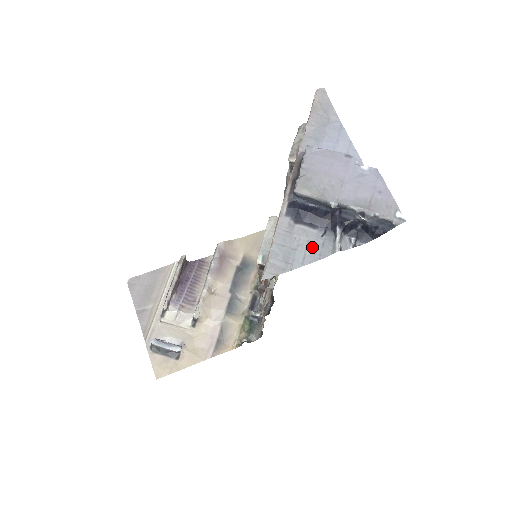
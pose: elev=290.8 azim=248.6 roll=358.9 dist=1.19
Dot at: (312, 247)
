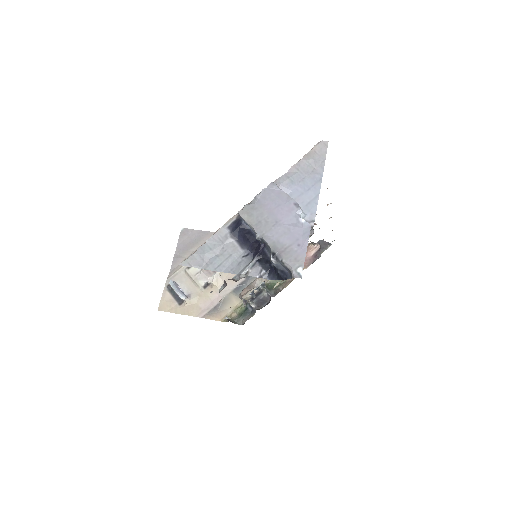
Dot at: (230, 261)
